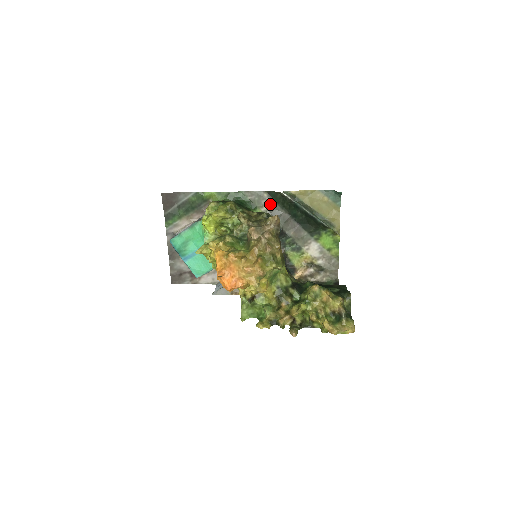
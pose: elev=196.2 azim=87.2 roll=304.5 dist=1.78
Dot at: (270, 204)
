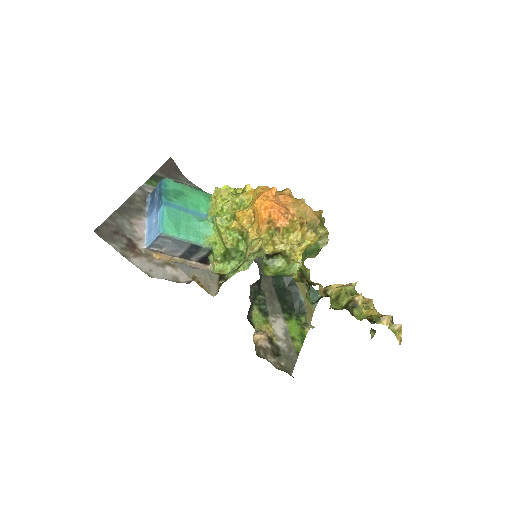
Dot at: occluded
